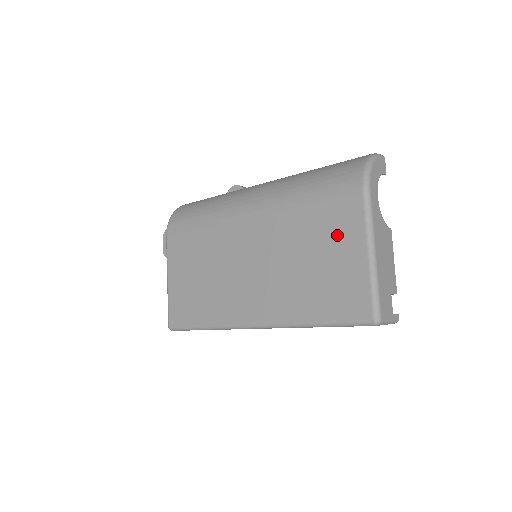
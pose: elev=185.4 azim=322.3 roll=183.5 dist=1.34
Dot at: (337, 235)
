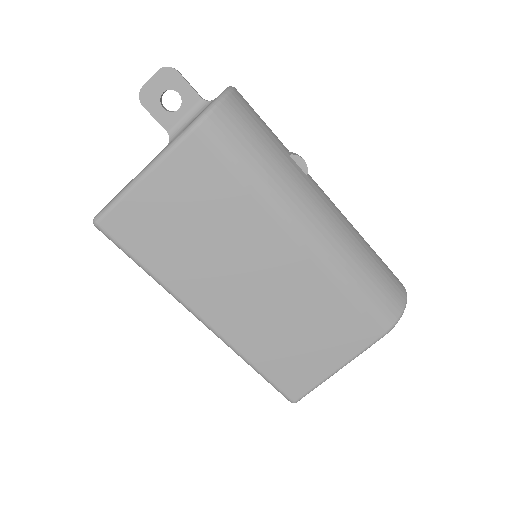
Dot at: (337, 339)
